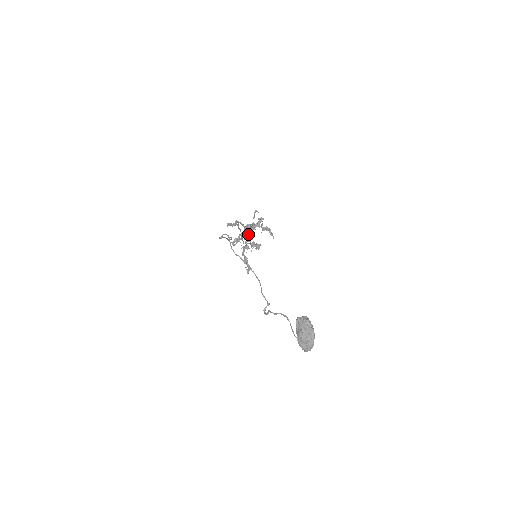
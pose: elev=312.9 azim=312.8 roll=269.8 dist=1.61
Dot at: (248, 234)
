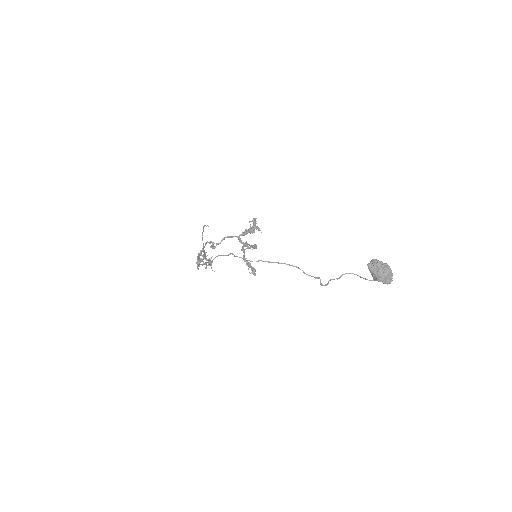
Dot at: occluded
